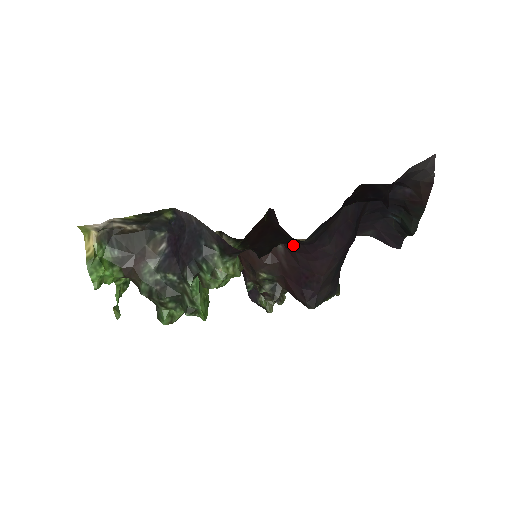
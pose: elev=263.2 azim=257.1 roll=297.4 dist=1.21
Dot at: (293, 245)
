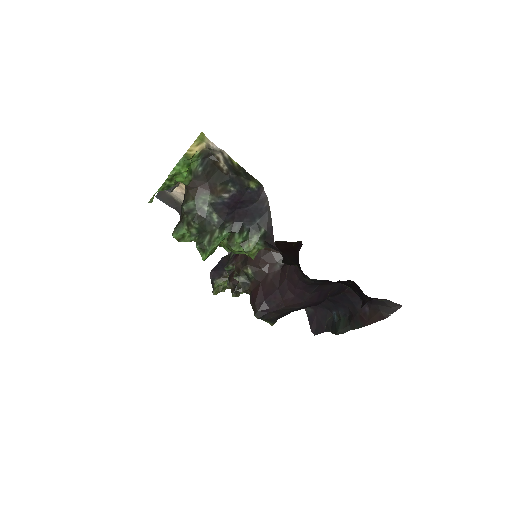
Dot at: (291, 273)
